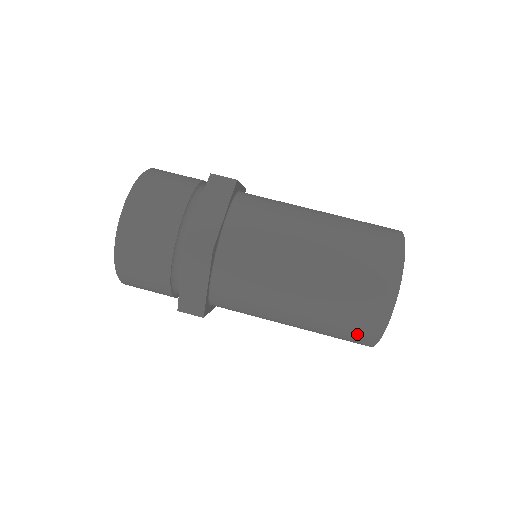
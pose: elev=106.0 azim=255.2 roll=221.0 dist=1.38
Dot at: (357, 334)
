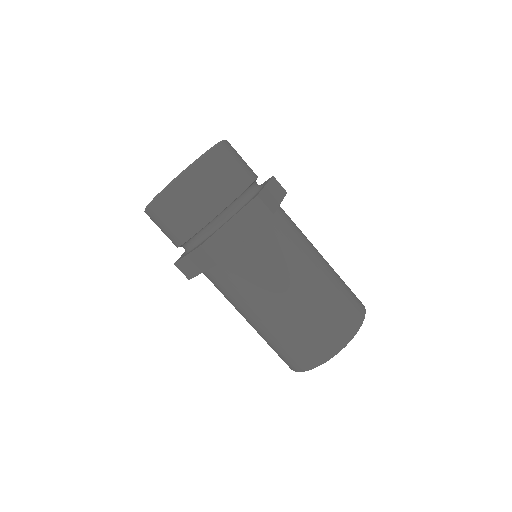
Dot at: occluded
